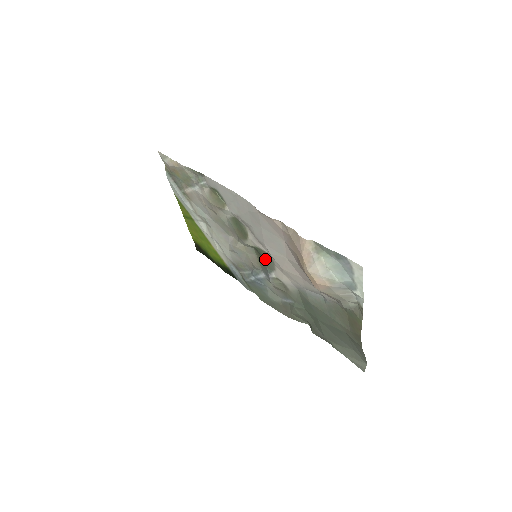
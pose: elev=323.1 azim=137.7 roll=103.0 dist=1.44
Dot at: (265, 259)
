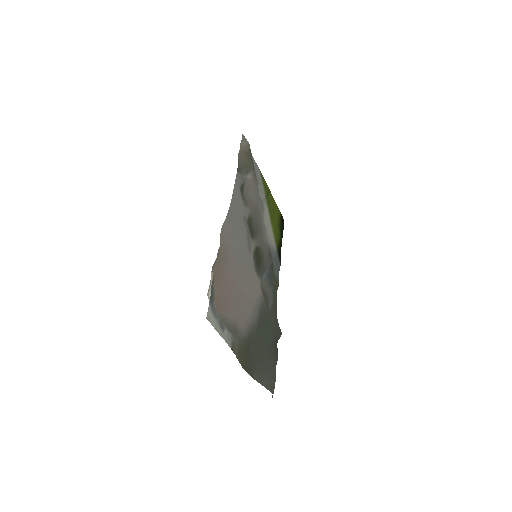
Dot at: (257, 263)
